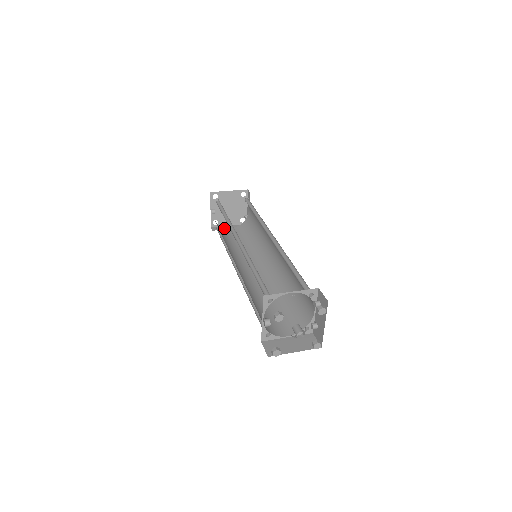
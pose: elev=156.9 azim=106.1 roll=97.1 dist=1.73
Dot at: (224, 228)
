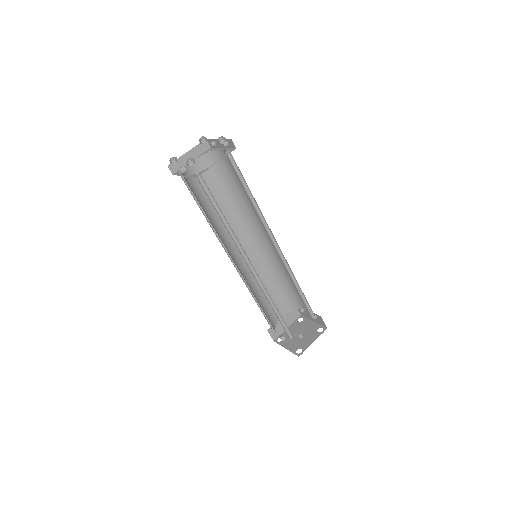
Dot at: (187, 169)
